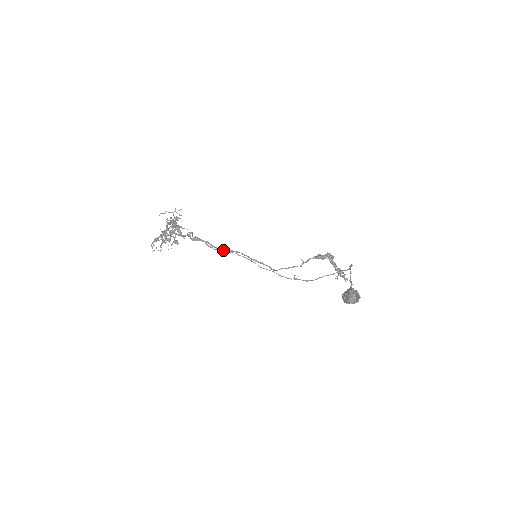
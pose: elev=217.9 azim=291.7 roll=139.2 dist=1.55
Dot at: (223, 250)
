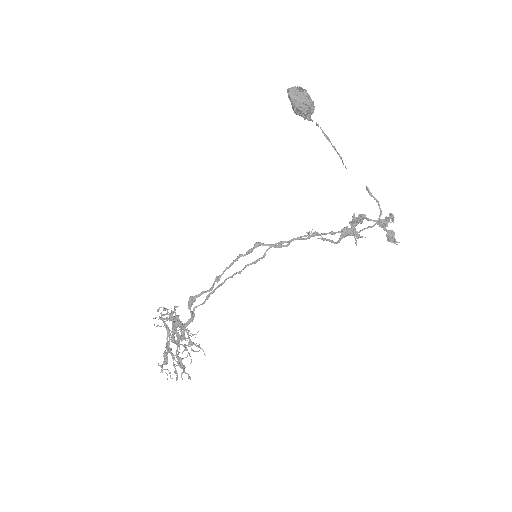
Dot at: (218, 278)
